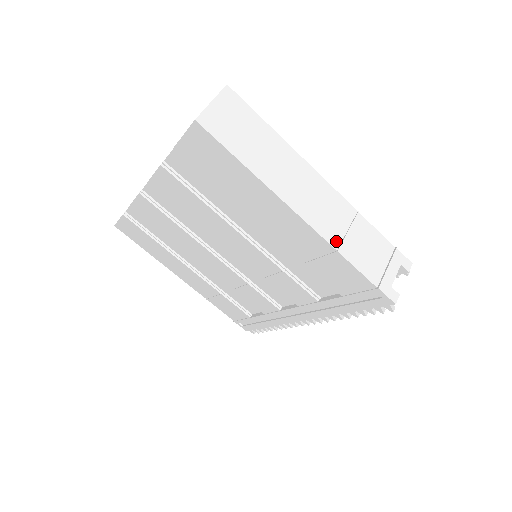
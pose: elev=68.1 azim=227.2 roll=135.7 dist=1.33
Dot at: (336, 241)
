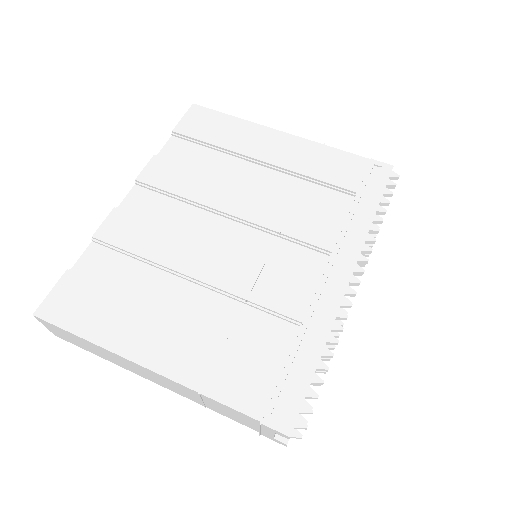
Dot at: occluded
